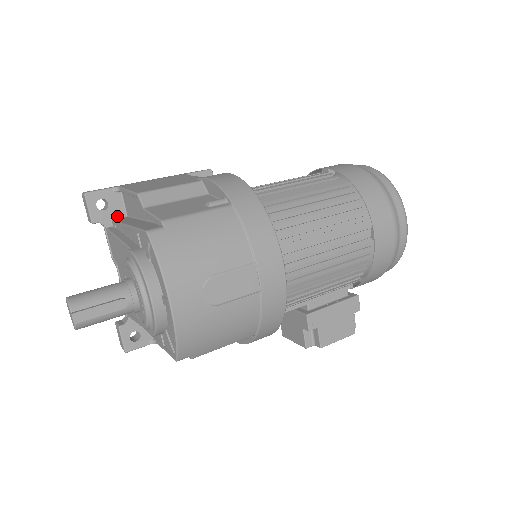
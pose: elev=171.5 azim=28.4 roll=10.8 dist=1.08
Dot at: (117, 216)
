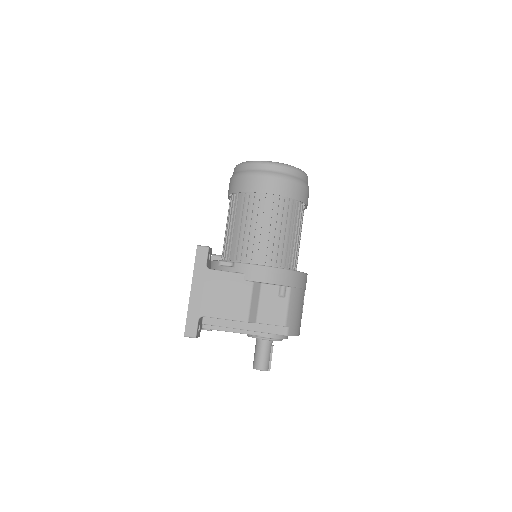
Dot at: (202, 320)
